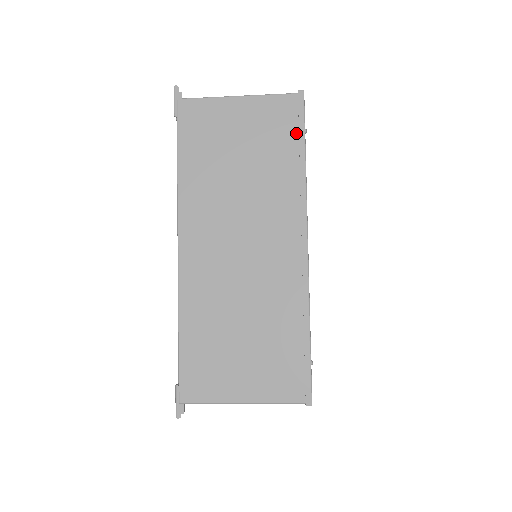
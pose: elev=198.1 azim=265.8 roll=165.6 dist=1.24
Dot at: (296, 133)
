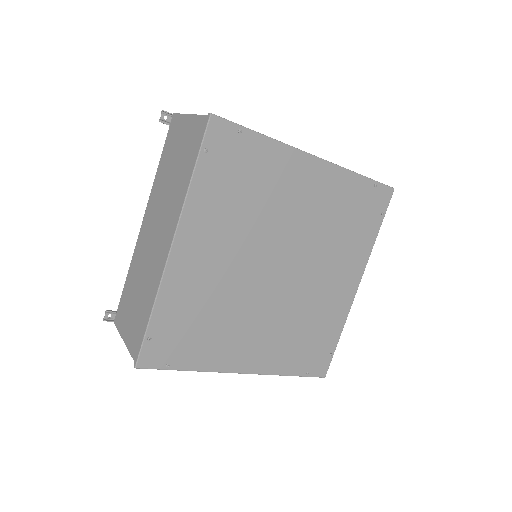
Dot at: occluded
